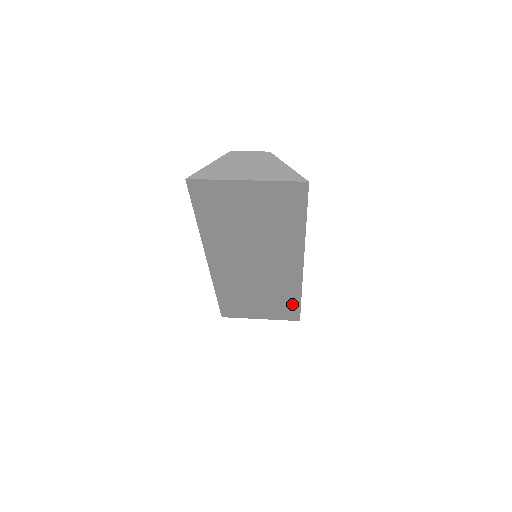
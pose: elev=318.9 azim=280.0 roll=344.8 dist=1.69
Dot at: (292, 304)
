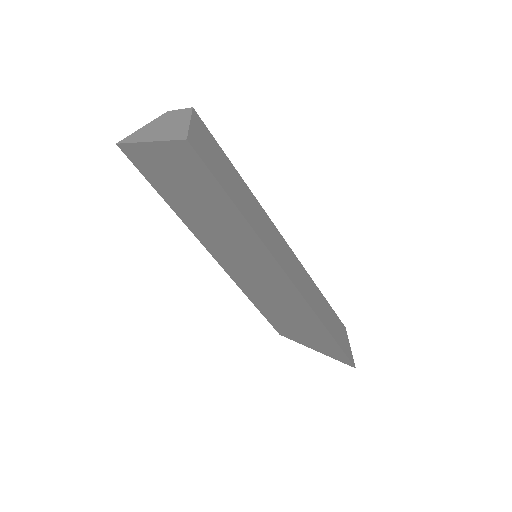
Dot at: (326, 337)
